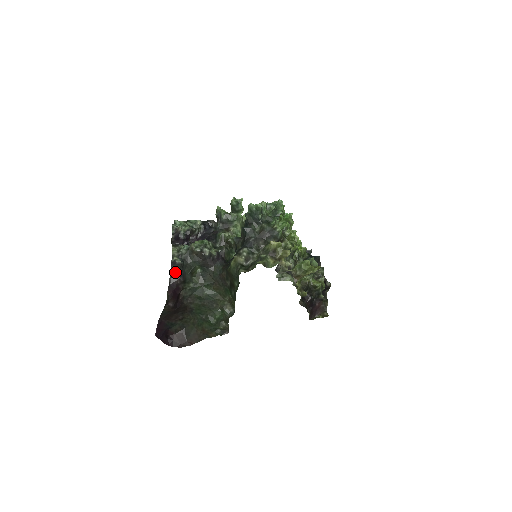
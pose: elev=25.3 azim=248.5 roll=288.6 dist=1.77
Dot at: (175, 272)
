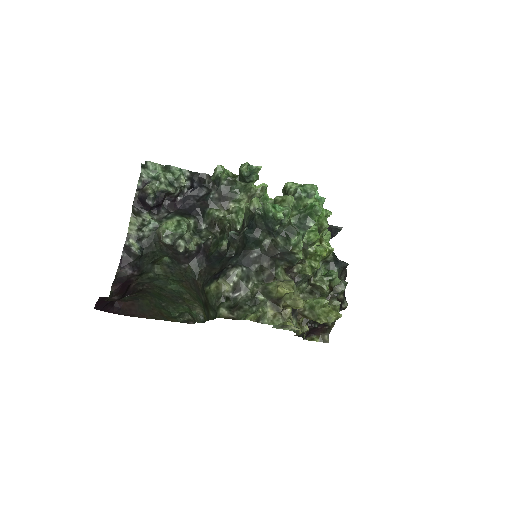
Dot at: (127, 264)
